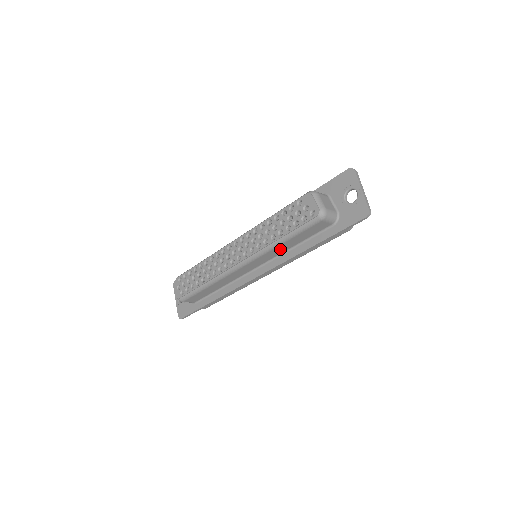
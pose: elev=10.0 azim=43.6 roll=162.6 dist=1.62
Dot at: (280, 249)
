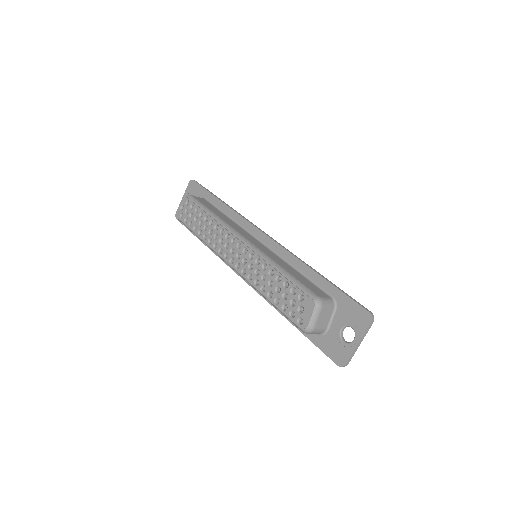
Dot at: occluded
